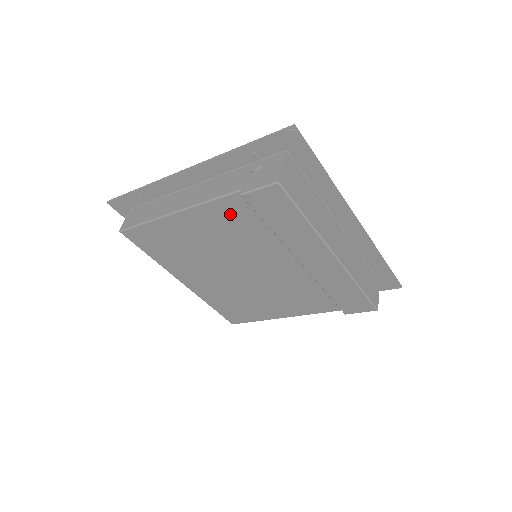
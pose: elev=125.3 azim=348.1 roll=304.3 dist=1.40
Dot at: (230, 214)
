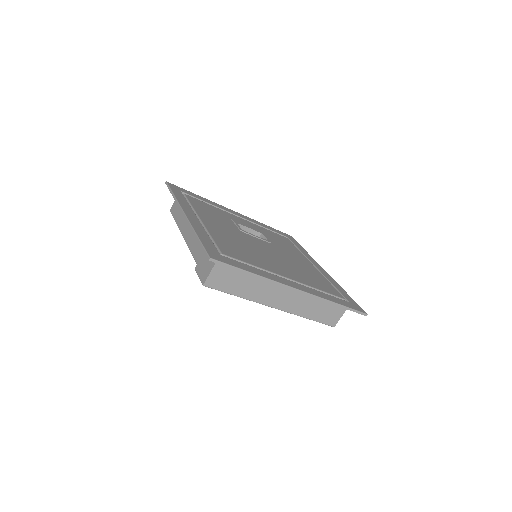
Dot at: occluded
